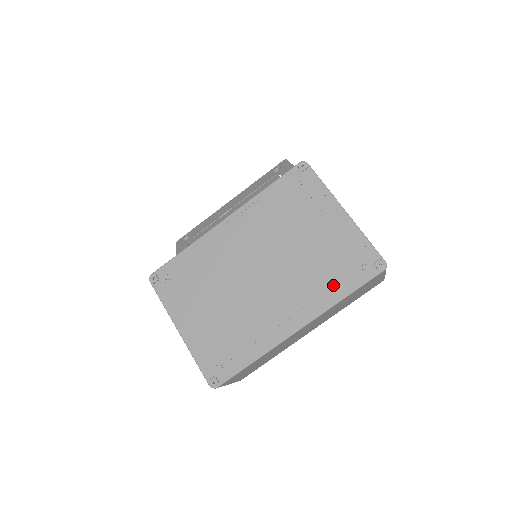
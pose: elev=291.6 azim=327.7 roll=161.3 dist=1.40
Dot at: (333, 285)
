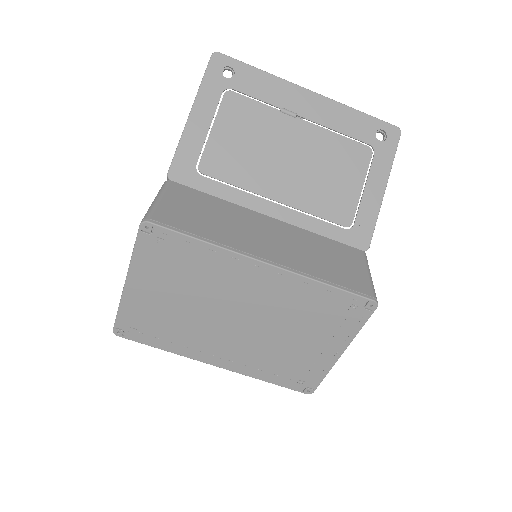
Dot at: (270, 372)
